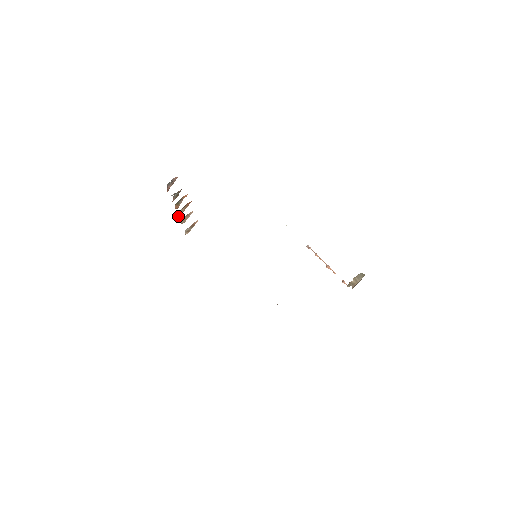
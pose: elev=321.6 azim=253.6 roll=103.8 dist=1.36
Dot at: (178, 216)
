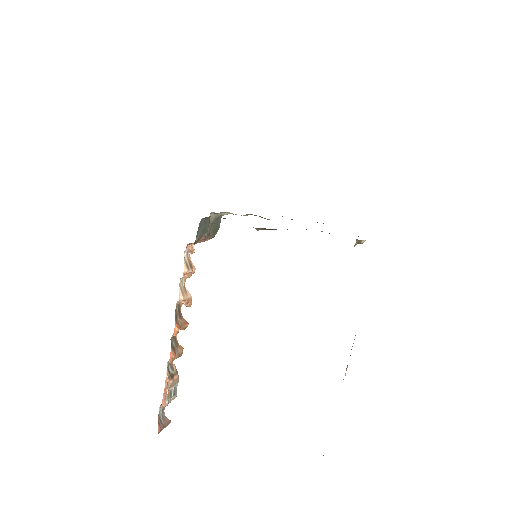
Dot at: (175, 326)
